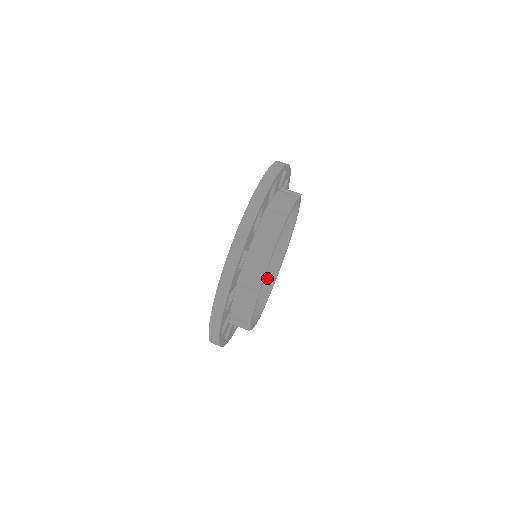
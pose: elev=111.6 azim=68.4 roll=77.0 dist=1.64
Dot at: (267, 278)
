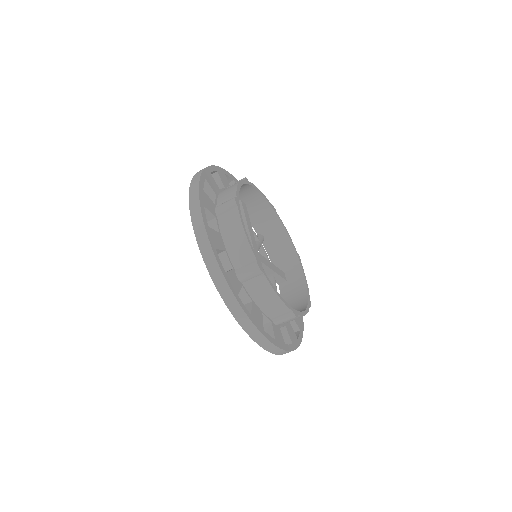
Dot at: (244, 191)
